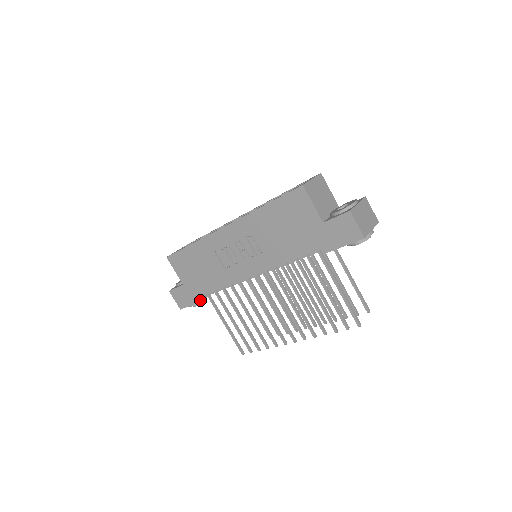
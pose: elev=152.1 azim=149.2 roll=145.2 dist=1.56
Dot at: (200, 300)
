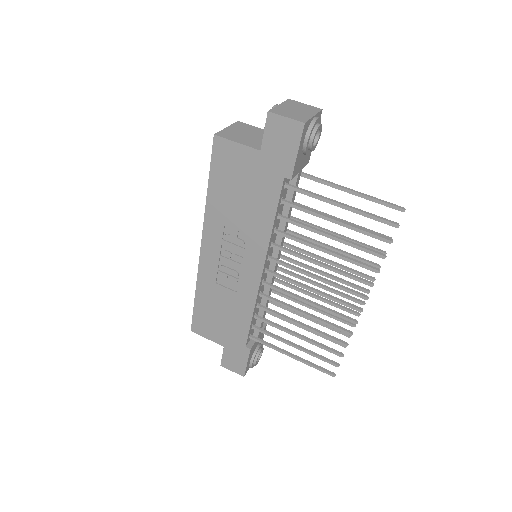
Dot at: (248, 349)
